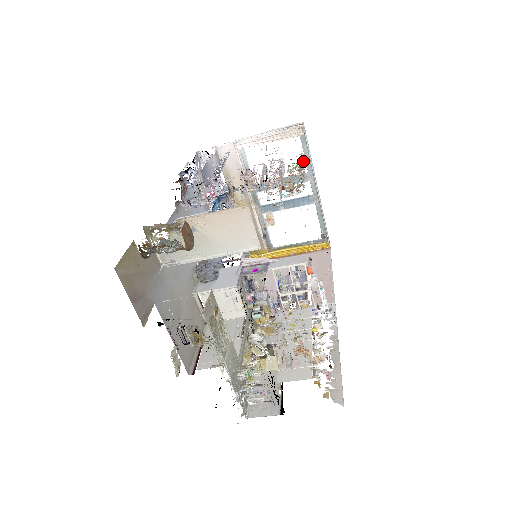
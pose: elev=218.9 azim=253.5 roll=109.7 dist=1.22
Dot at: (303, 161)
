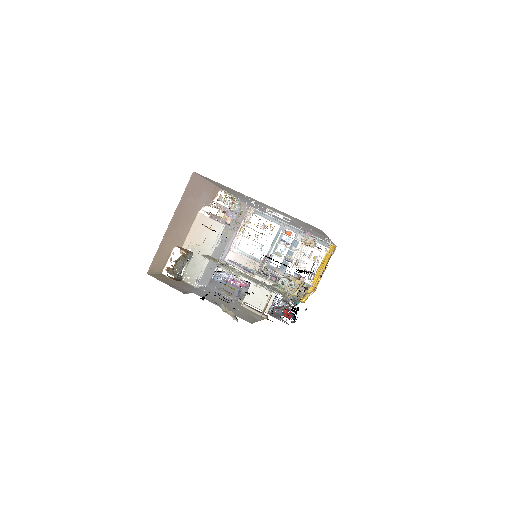
Dot at: occluded
